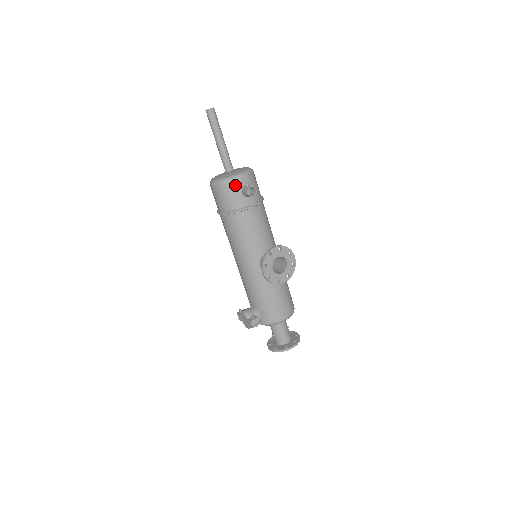
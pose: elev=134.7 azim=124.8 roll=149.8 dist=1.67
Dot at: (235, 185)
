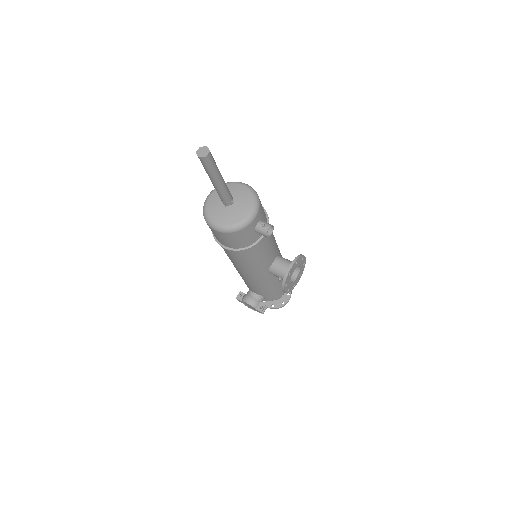
Dot at: (248, 229)
